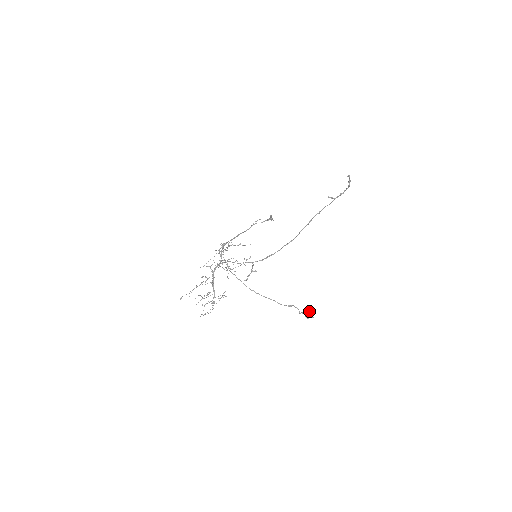
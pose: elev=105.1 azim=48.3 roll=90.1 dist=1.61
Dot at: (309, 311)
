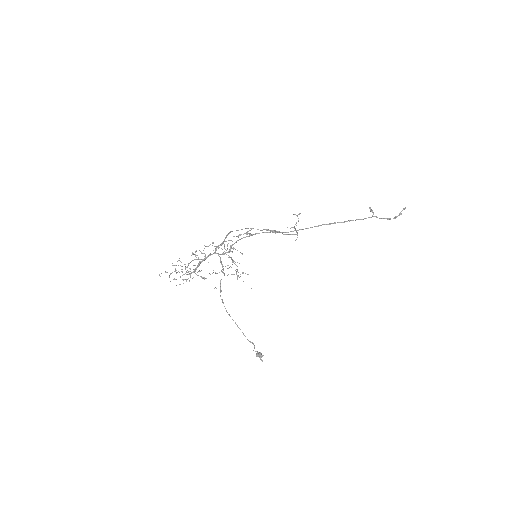
Dot at: (262, 355)
